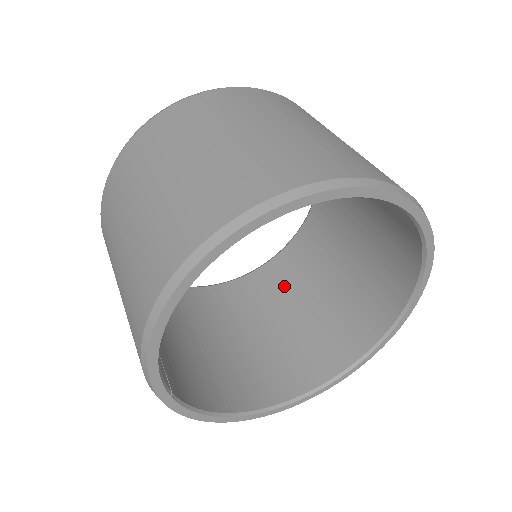
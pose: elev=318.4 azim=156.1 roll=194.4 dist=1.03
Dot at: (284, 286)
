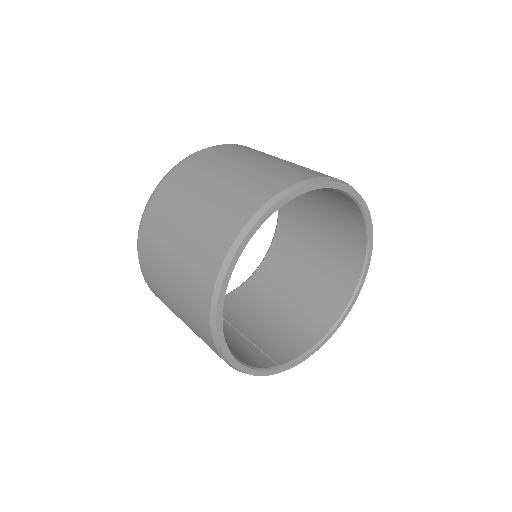
Dot at: (298, 226)
